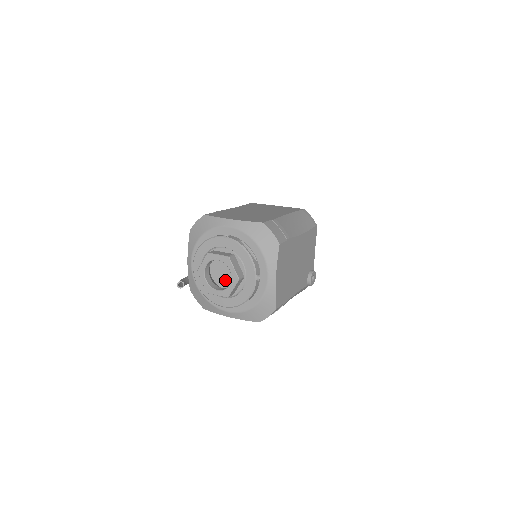
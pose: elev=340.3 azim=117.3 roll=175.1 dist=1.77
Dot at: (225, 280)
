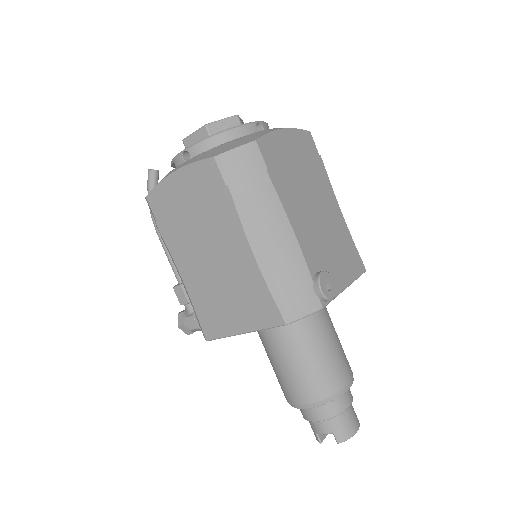
Dot at: occluded
